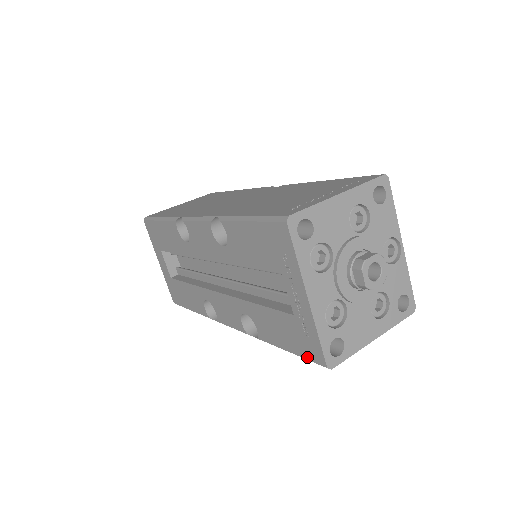
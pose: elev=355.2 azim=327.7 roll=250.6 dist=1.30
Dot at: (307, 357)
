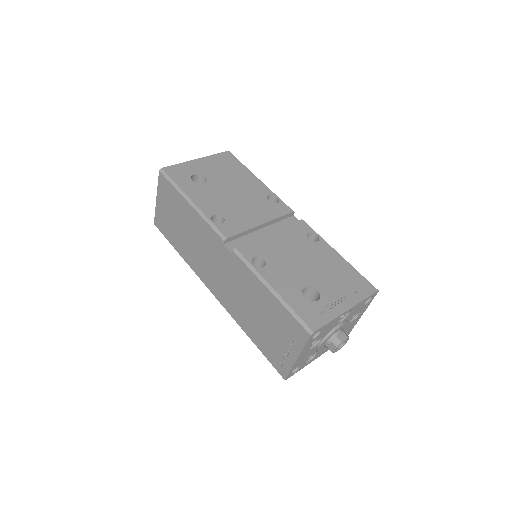
Dot at: occluded
